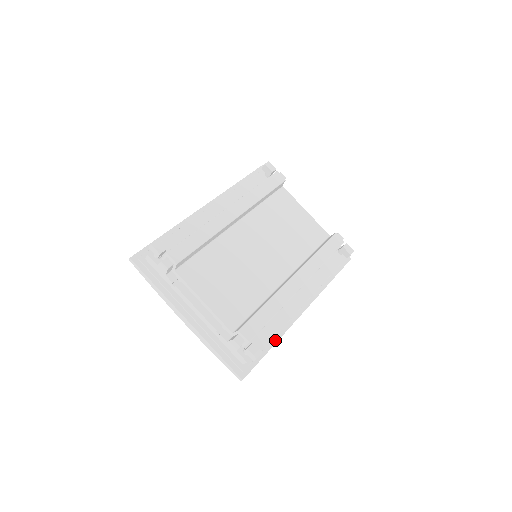
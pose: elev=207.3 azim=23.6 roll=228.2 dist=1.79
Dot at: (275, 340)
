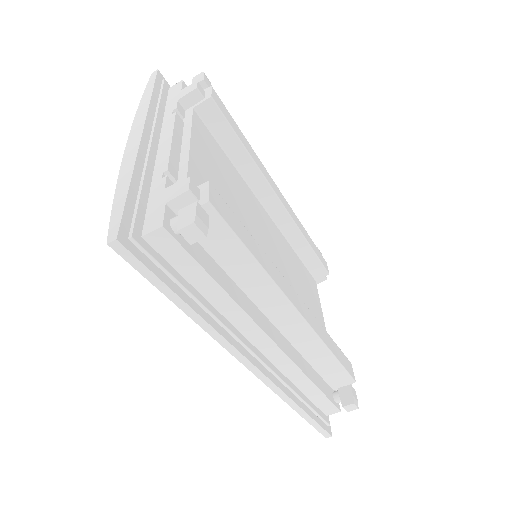
Dot at: (201, 312)
